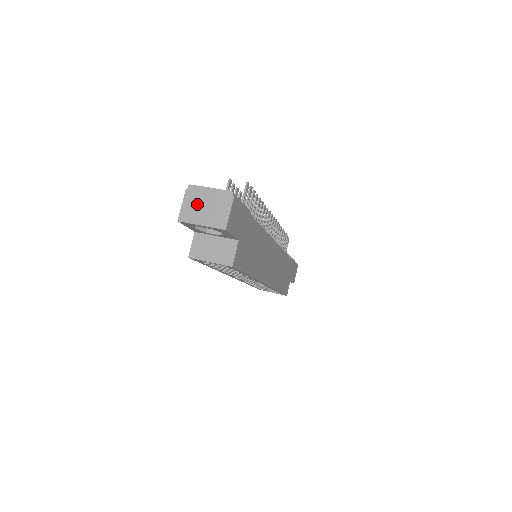
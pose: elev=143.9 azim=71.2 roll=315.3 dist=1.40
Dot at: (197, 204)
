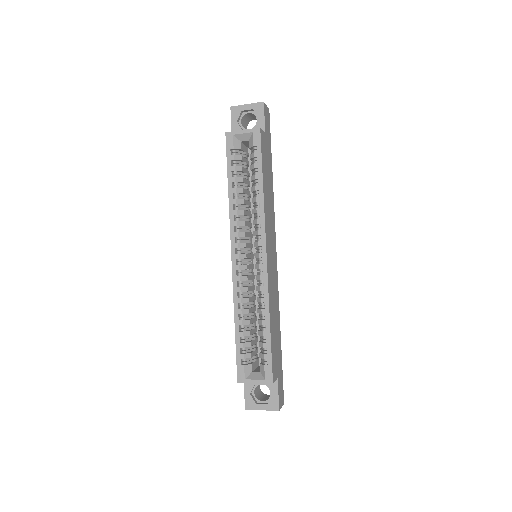
Dot at: occluded
